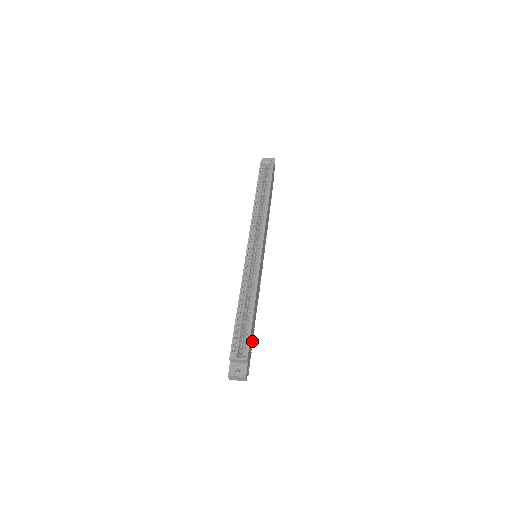
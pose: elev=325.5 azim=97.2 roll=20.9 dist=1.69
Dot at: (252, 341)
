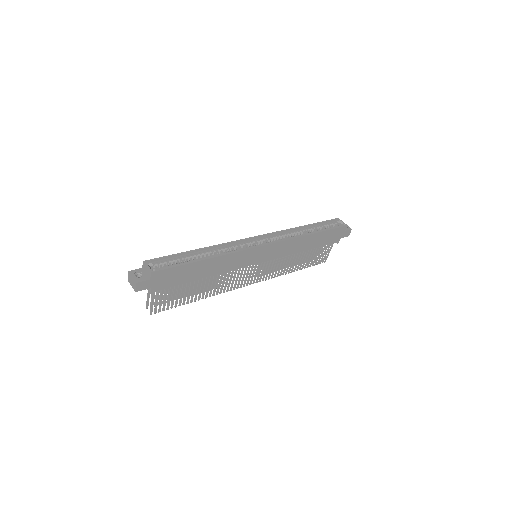
Dot at: (177, 284)
